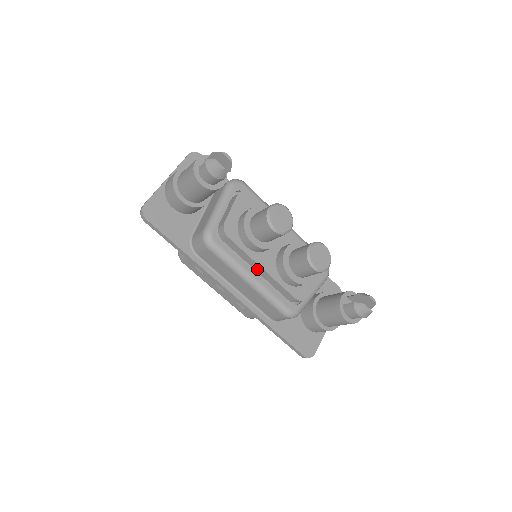
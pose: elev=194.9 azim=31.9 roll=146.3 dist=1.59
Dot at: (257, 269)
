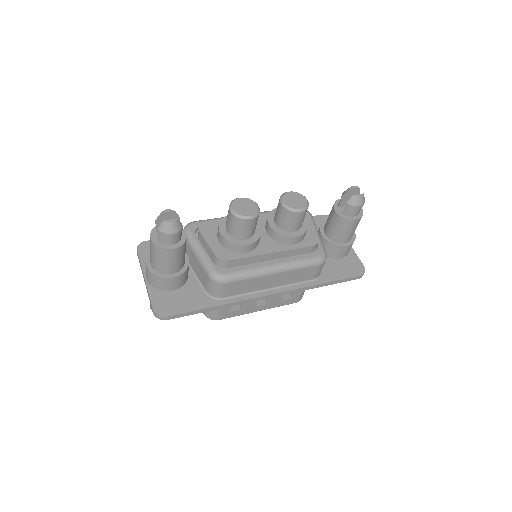
Dot at: (269, 258)
